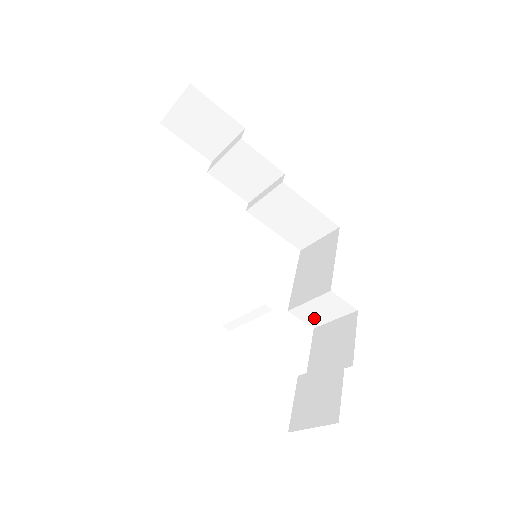
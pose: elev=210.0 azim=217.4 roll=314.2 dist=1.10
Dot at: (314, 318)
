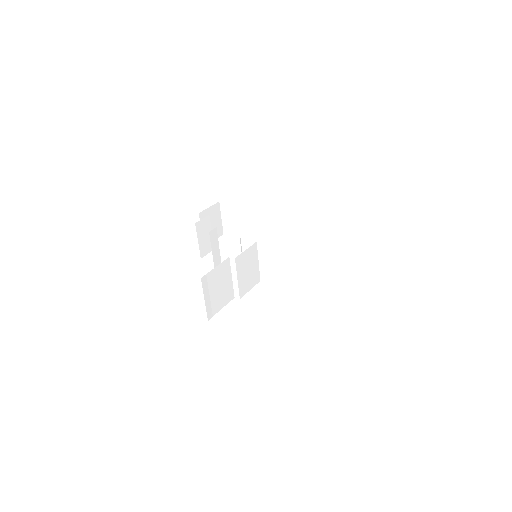
Dot at: (314, 282)
